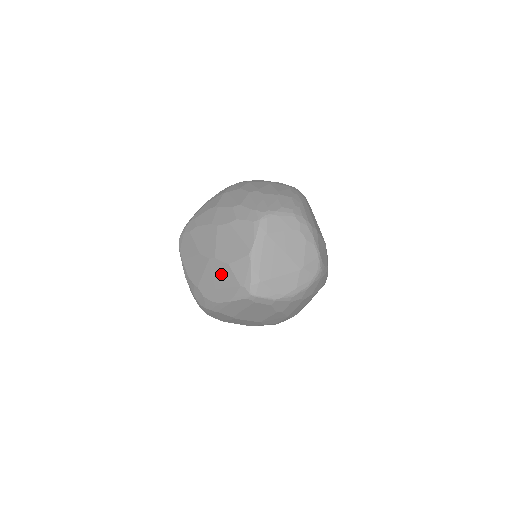
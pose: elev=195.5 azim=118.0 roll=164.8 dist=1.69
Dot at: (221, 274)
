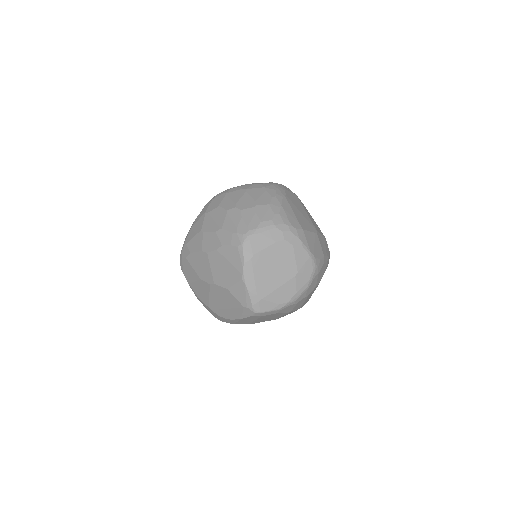
Dot at: (224, 297)
